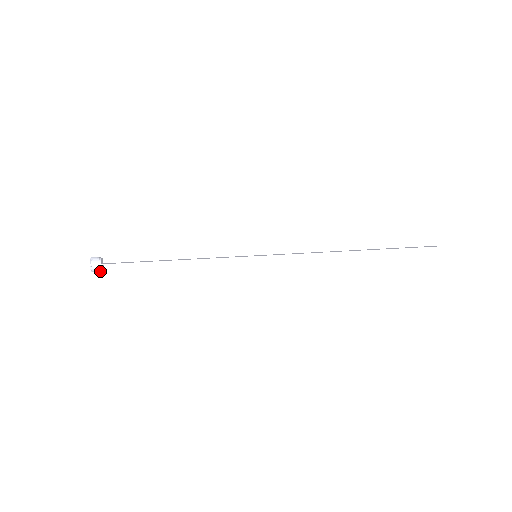
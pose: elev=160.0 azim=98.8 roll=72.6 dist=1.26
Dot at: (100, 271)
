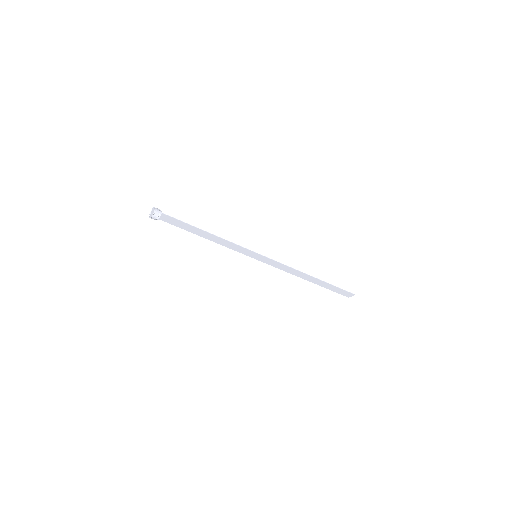
Dot at: (157, 218)
